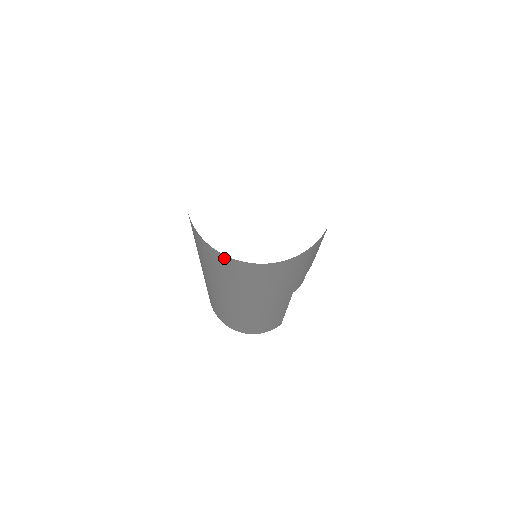
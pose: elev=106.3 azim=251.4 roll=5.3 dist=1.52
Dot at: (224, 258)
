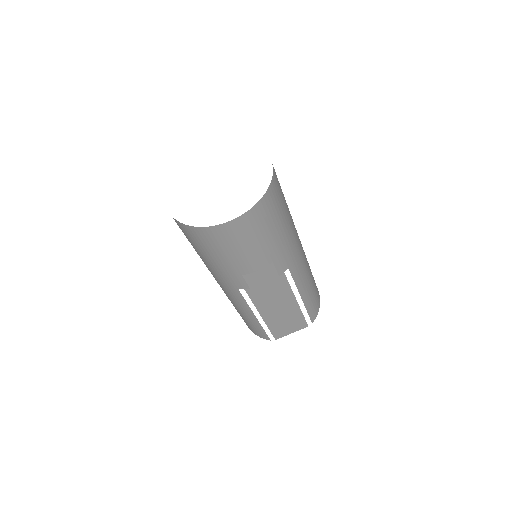
Dot at: occluded
